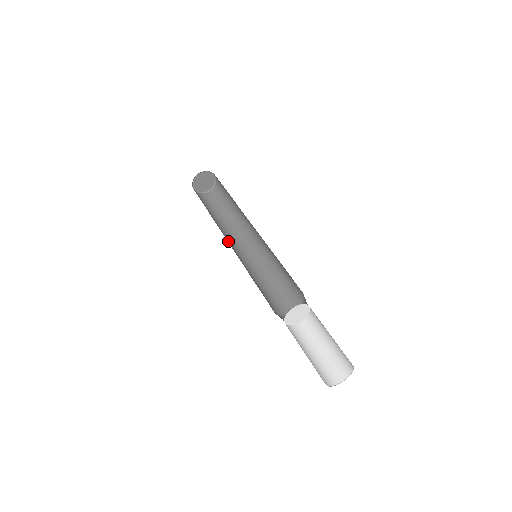
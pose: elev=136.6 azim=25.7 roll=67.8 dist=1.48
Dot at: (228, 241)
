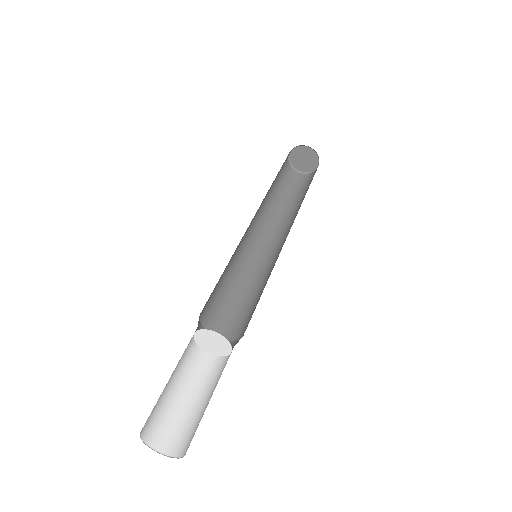
Dot at: (255, 221)
